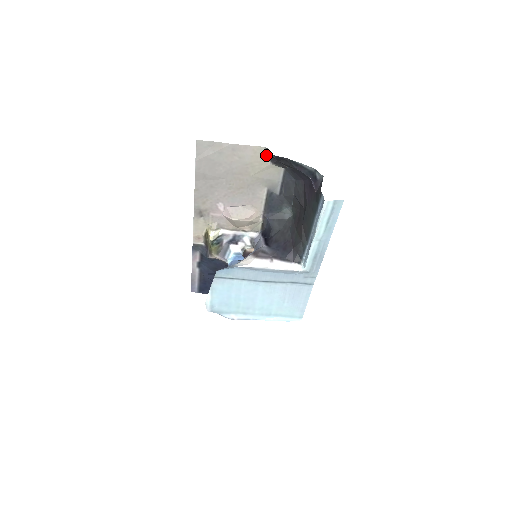
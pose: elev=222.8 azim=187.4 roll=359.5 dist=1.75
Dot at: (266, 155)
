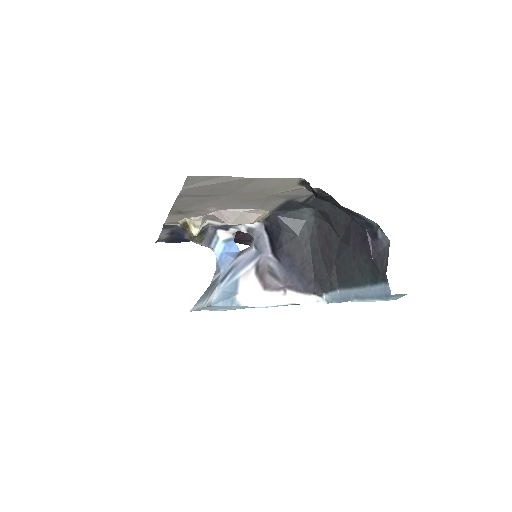
Dot at: (300, 182)
